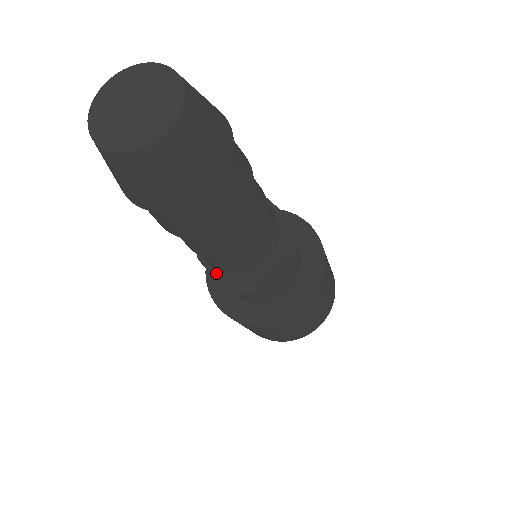
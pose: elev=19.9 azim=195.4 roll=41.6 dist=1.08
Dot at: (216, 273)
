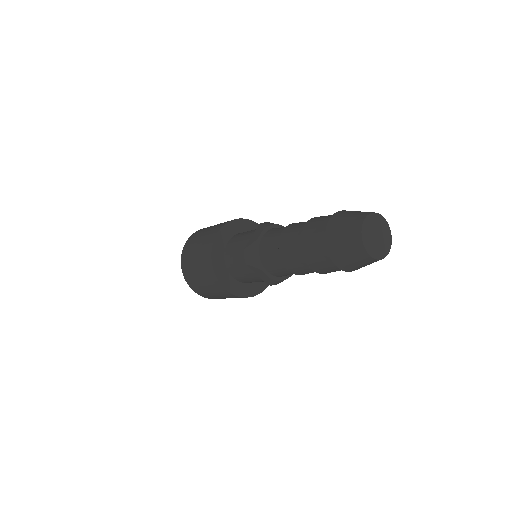
Dot at: (272, 277)
